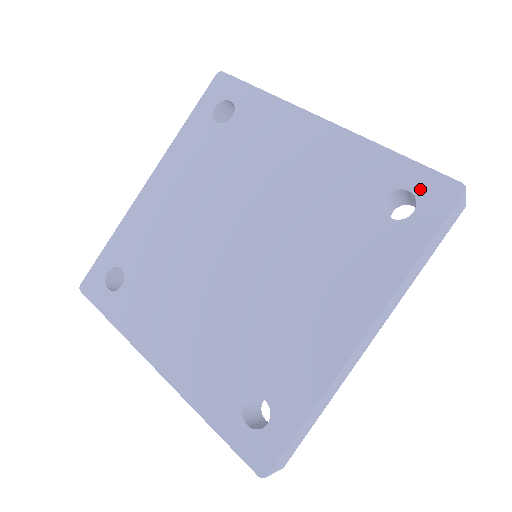
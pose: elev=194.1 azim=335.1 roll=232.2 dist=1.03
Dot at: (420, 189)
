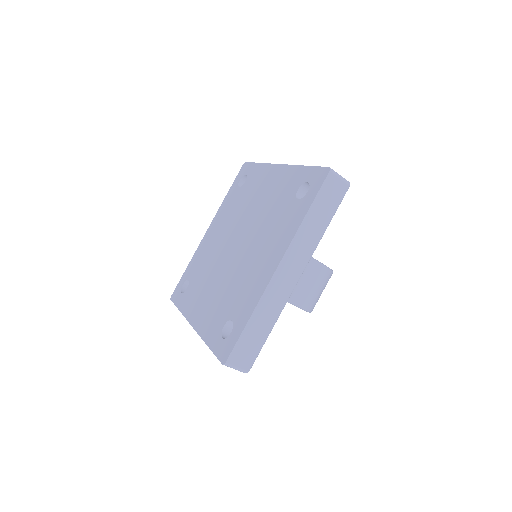
Dot at: (312, 179)
